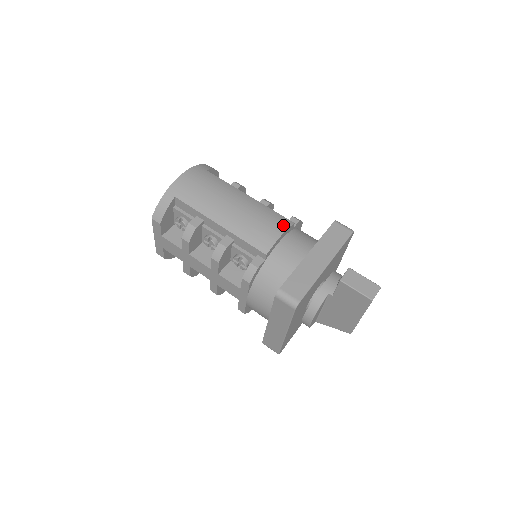
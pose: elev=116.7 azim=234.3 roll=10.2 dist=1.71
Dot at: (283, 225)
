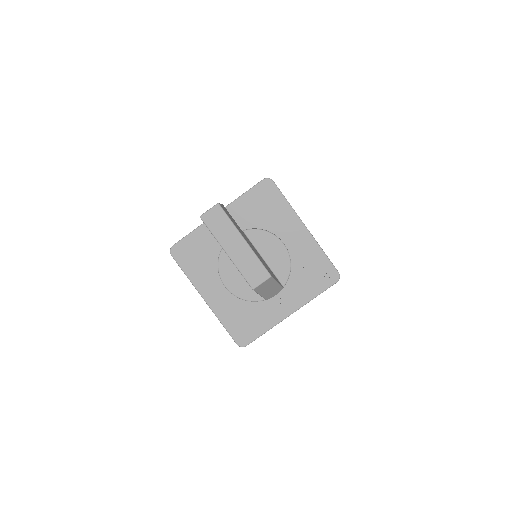
Dot at: occluded
